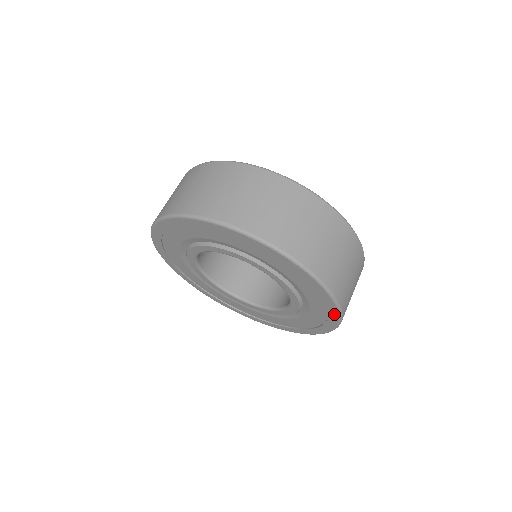
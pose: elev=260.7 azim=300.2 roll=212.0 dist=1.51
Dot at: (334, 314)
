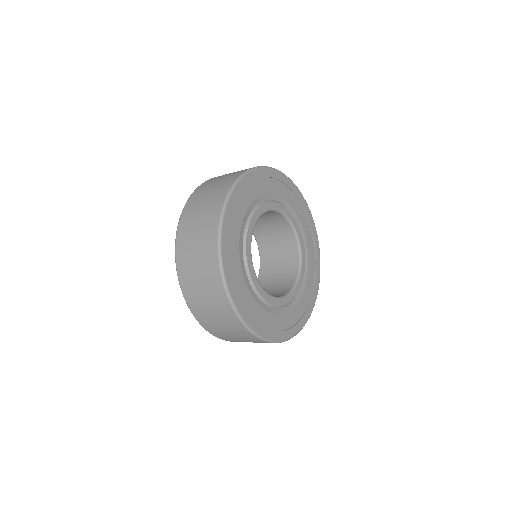
Dot at: occluded
